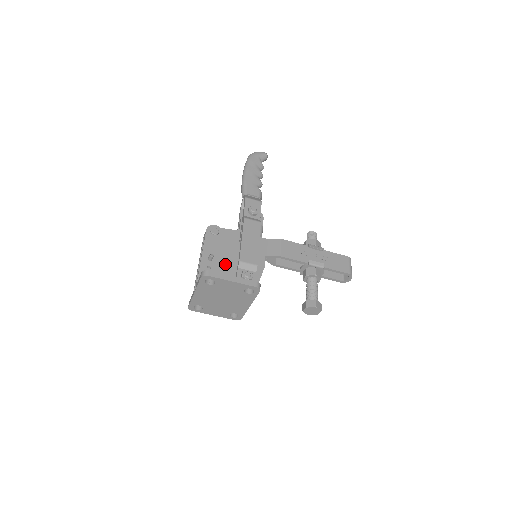
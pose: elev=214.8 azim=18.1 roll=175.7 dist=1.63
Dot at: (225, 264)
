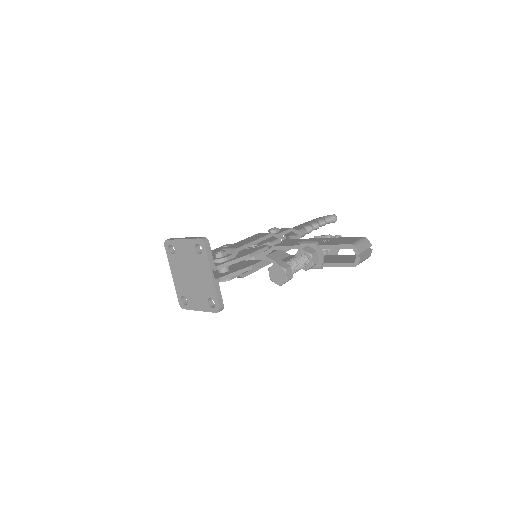
Dot at: occluded
